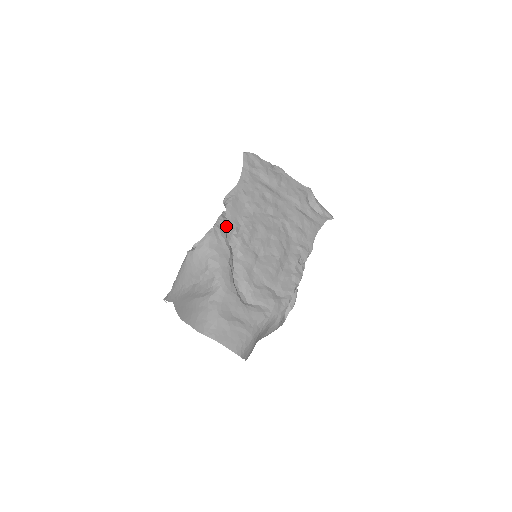
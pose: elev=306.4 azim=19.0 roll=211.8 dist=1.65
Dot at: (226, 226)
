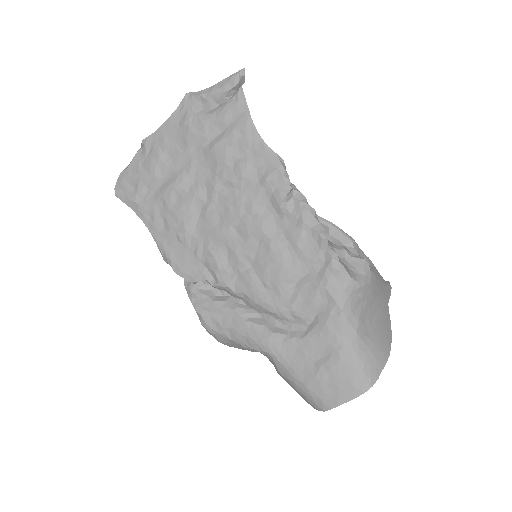
Dot at: (200, 288)
